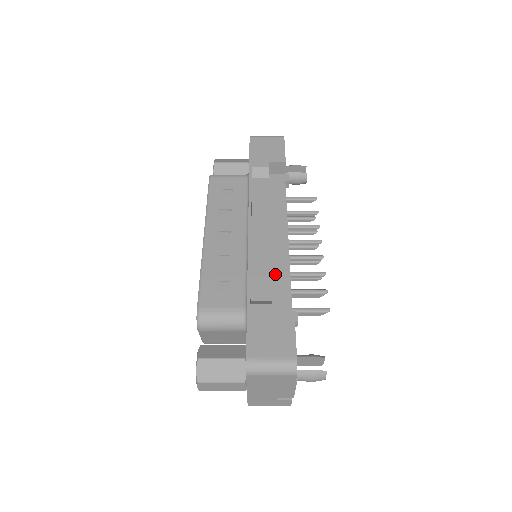
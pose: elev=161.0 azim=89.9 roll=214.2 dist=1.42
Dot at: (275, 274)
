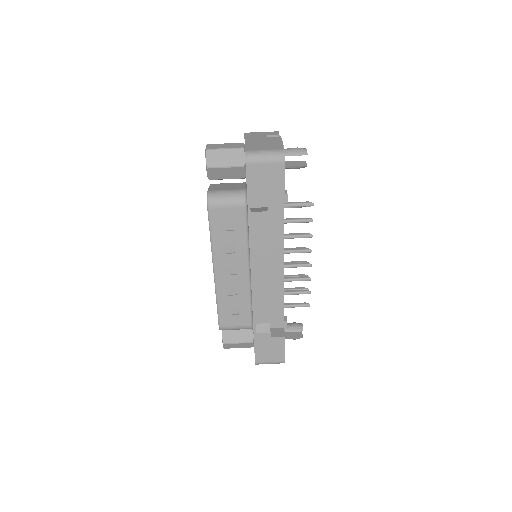
Dot at: (272, 297)
